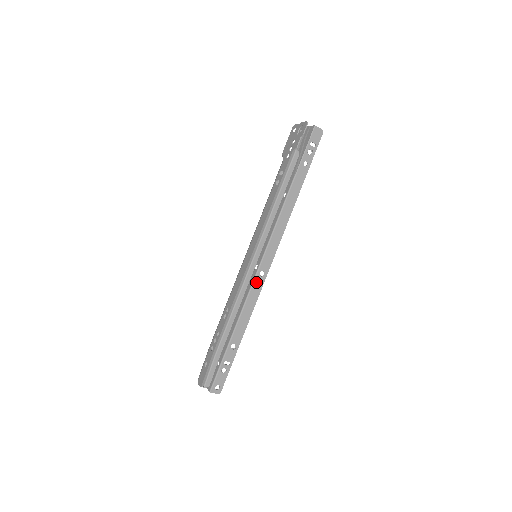
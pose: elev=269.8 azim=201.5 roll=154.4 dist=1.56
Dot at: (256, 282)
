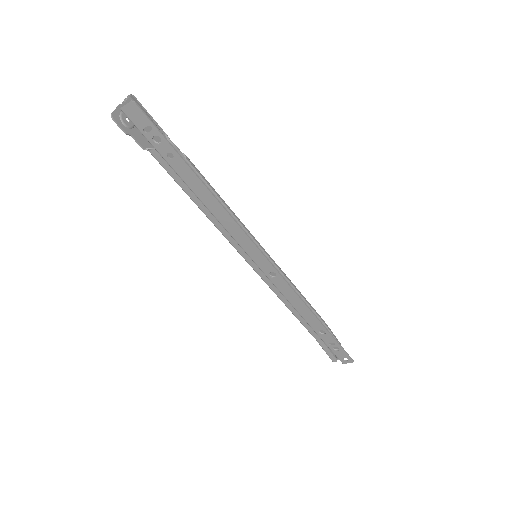
Dot at: (276, 284)
